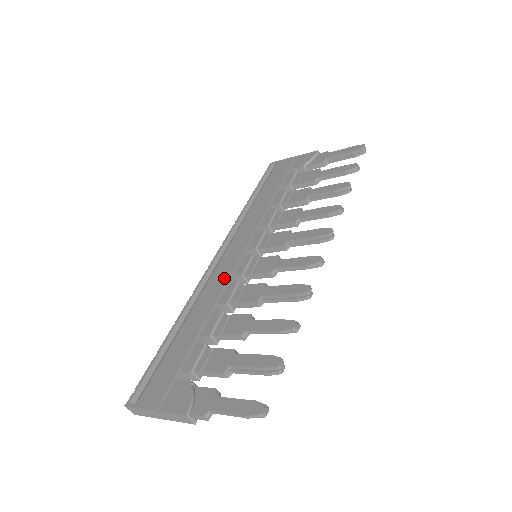
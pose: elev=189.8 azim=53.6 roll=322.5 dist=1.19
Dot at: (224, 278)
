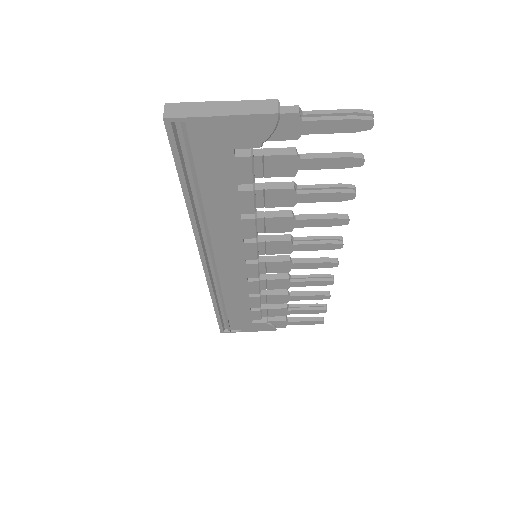
Dot at: occluded
